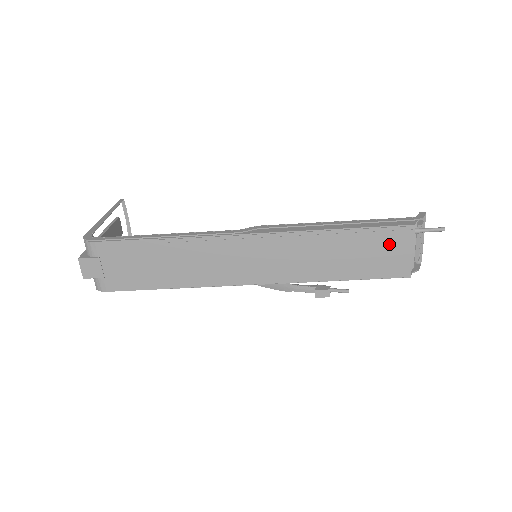
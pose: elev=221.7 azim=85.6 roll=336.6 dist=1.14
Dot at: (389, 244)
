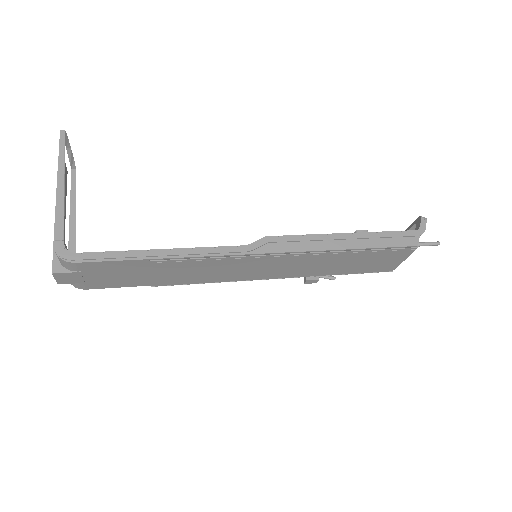
Dot at: (388, 257)
